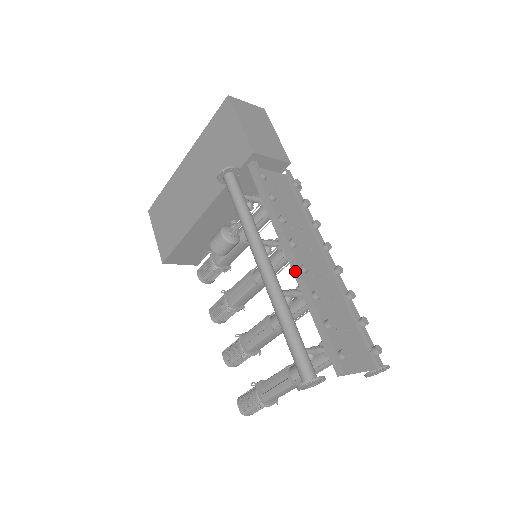
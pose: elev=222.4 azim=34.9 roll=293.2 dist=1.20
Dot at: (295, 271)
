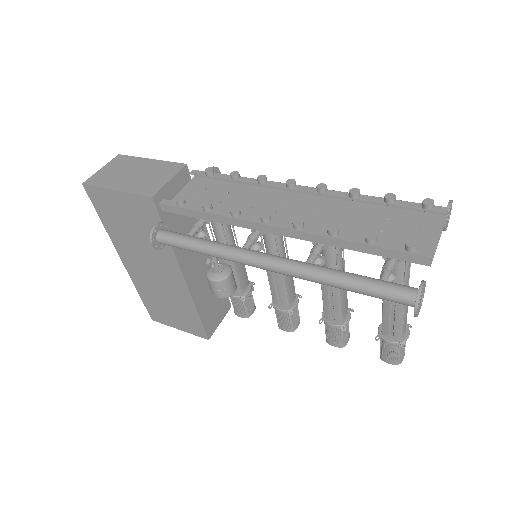
Dot at: (295, 236)
